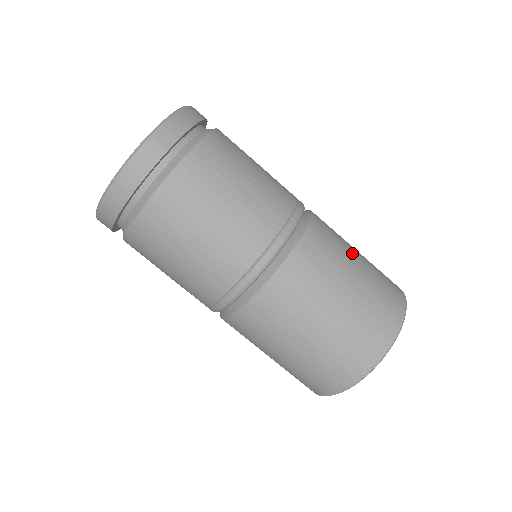
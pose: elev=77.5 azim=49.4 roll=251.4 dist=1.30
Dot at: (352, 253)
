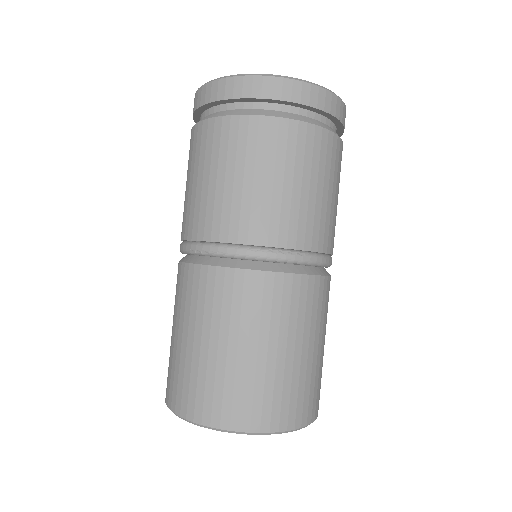
Dot at: (302, 339)
